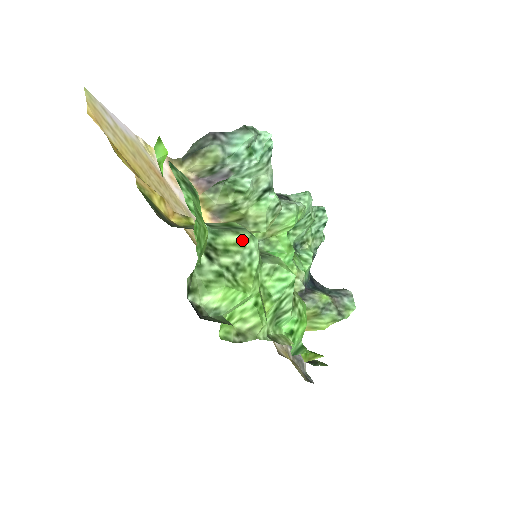
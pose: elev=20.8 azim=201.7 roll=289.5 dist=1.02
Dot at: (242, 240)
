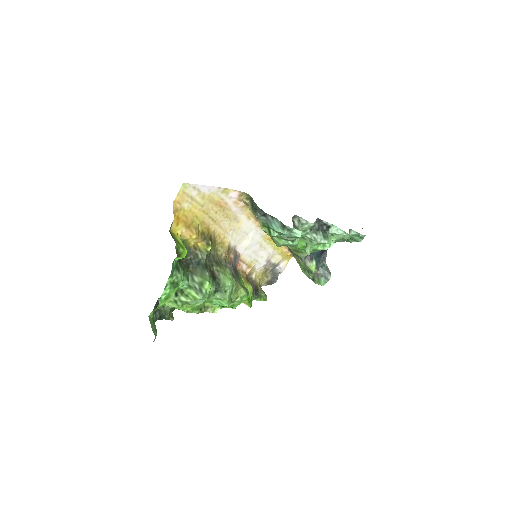
Dot at: (197, 298)
